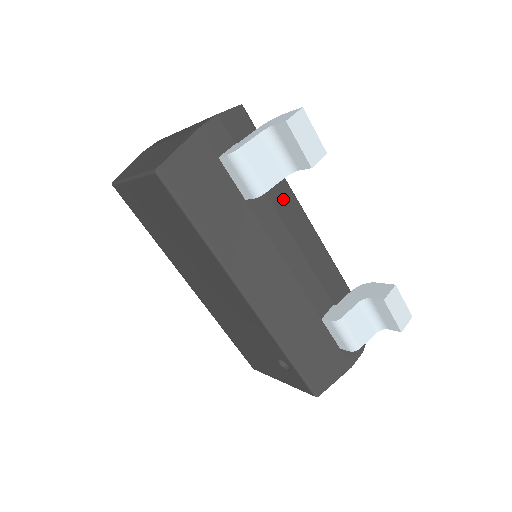
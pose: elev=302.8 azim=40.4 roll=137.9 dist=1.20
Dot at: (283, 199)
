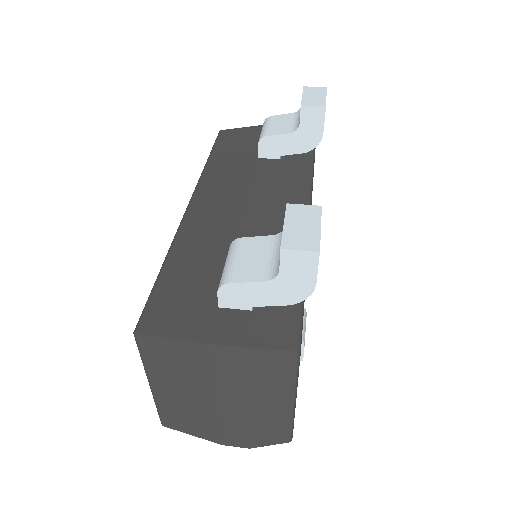
Dot at: (294, 177)
